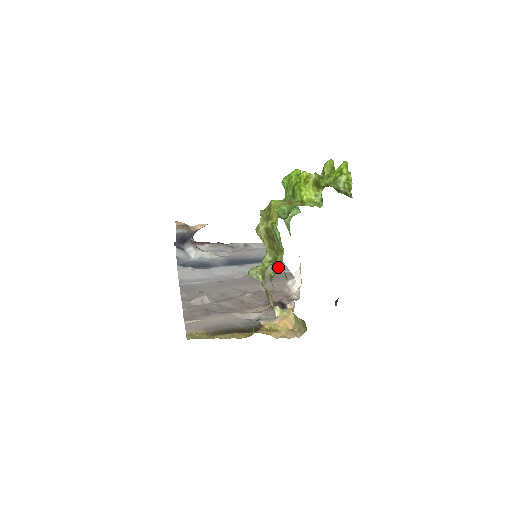
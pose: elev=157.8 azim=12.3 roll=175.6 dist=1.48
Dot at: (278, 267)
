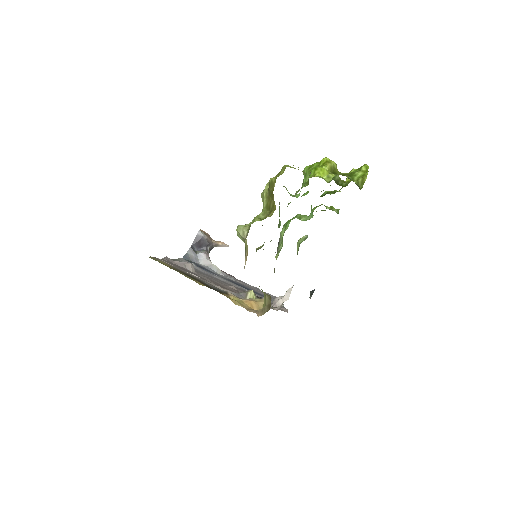
Dot at: occluded
